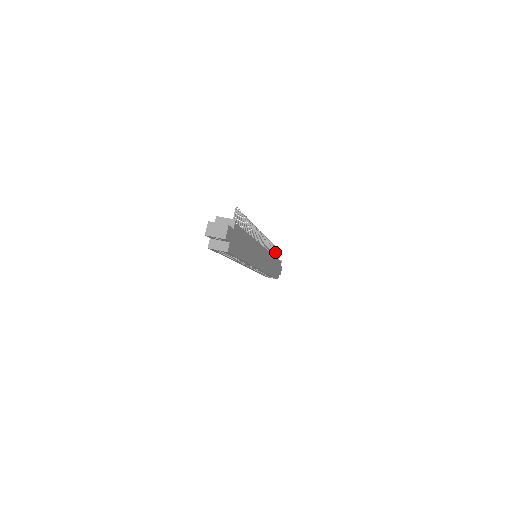
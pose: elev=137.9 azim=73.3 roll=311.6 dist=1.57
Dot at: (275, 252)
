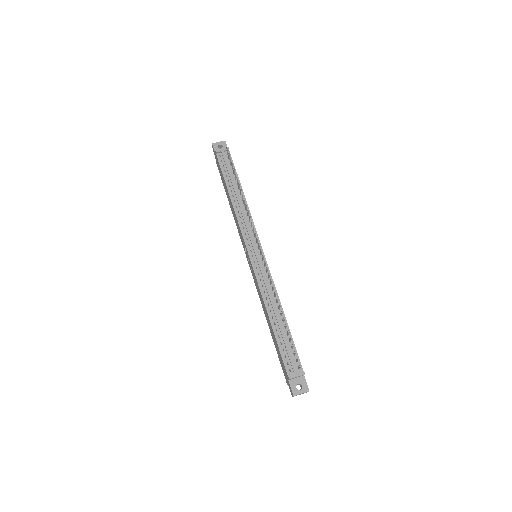
Dot at: (235, 177)
